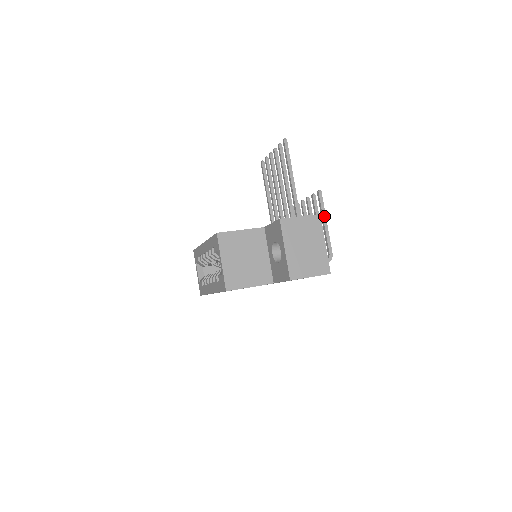
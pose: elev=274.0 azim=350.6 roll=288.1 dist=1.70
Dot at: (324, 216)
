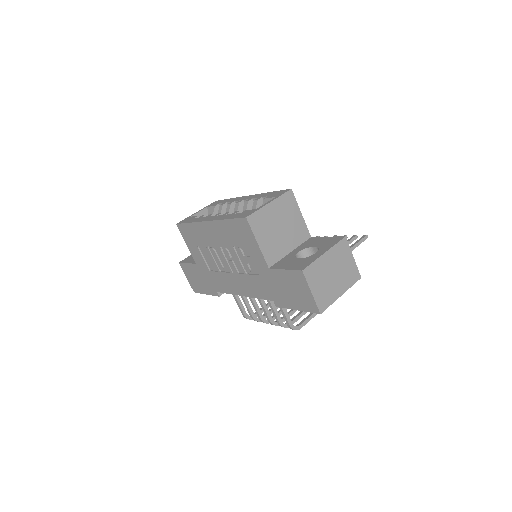
Dot at: occluded
